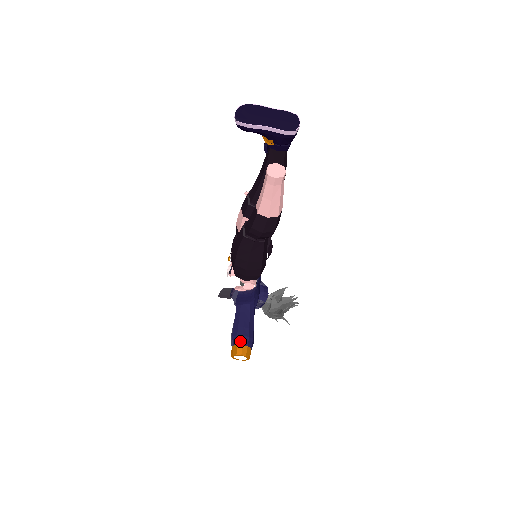
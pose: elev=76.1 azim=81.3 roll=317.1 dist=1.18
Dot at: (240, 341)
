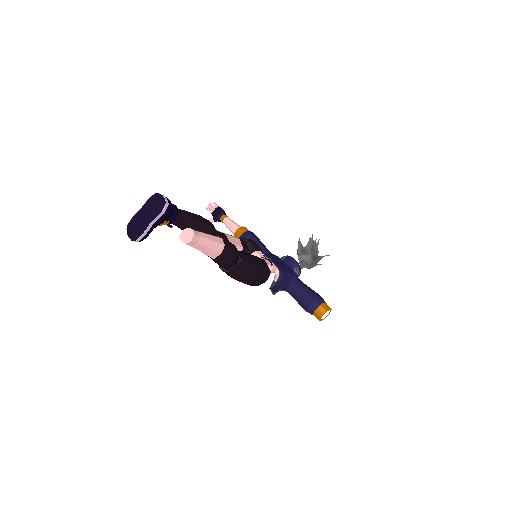
Dot at: (313, 308)
